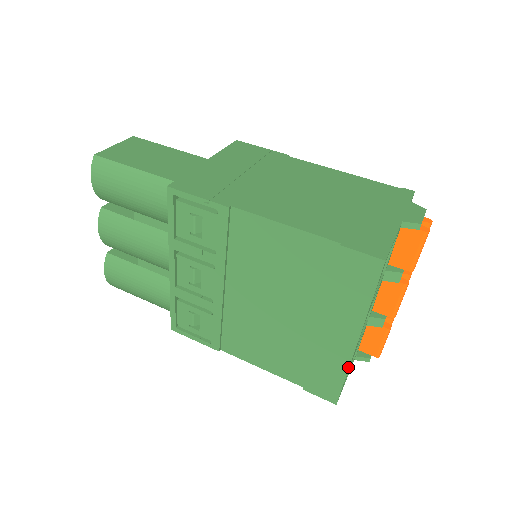
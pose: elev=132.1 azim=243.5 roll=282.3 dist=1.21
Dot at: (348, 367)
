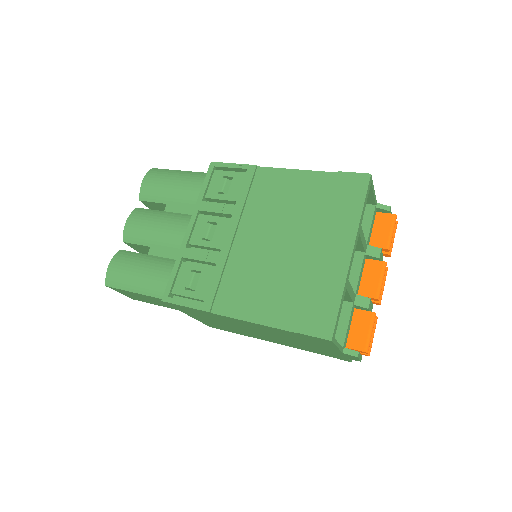
Dot at: (344, 283)
